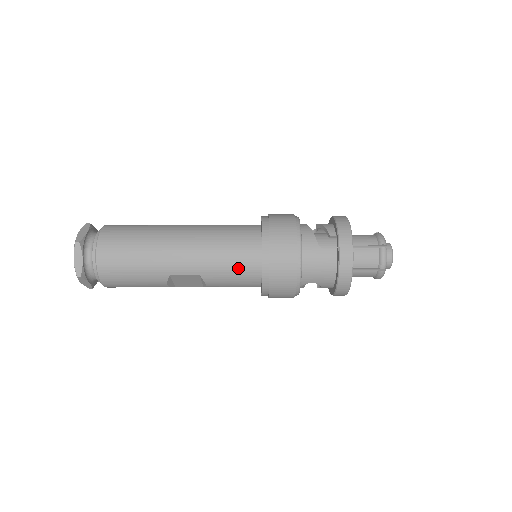
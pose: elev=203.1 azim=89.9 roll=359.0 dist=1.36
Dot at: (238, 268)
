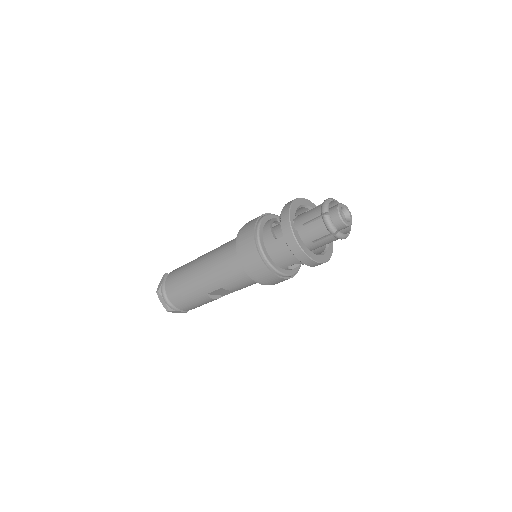
Dot at: (237, 275)
